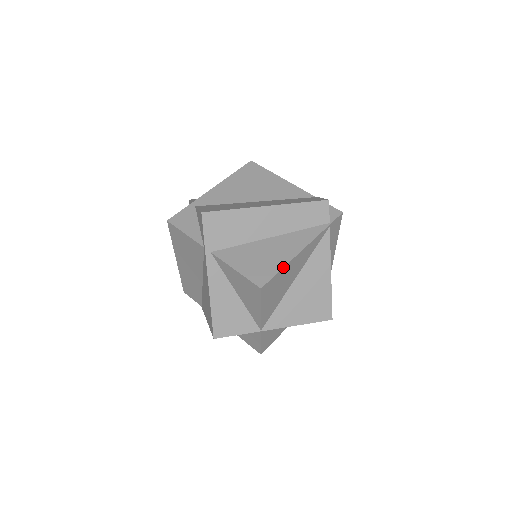
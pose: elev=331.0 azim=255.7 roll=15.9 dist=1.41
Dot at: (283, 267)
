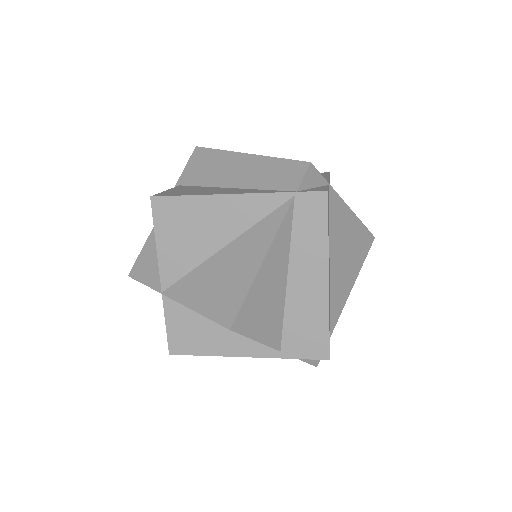
Dot at: (192, 195)
